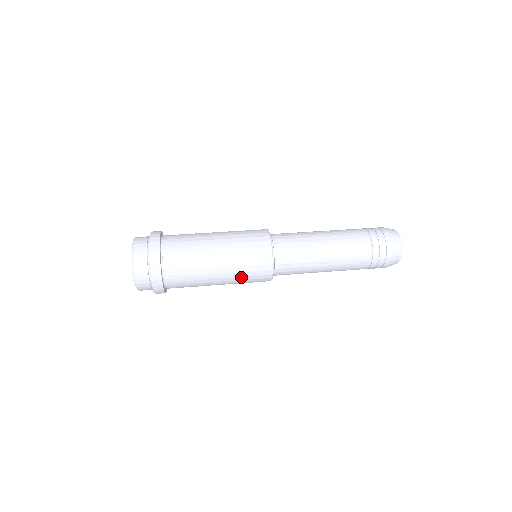
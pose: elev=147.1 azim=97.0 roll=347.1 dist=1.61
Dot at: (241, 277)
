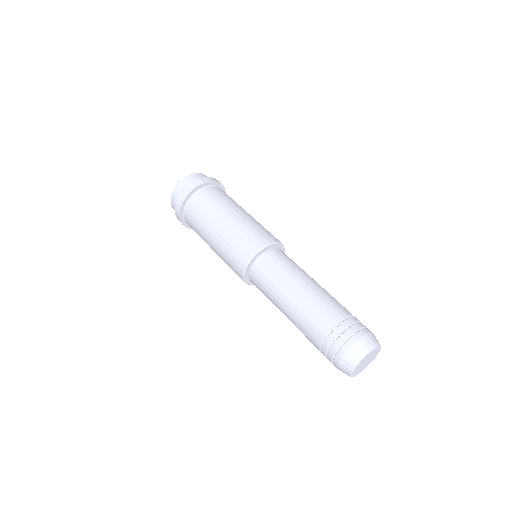
Dot at: occluded
